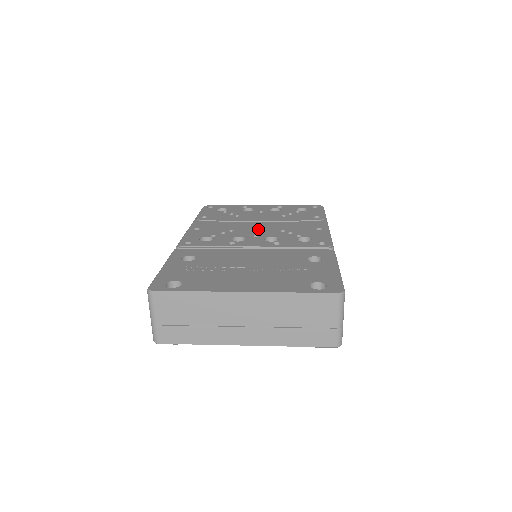
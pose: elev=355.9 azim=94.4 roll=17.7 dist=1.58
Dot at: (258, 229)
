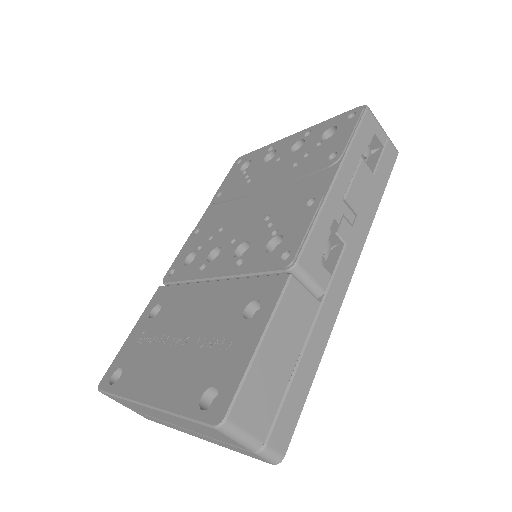
Dot at: (245, 219)
